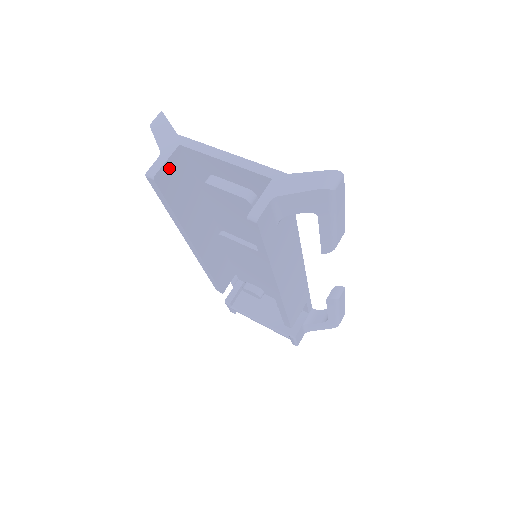
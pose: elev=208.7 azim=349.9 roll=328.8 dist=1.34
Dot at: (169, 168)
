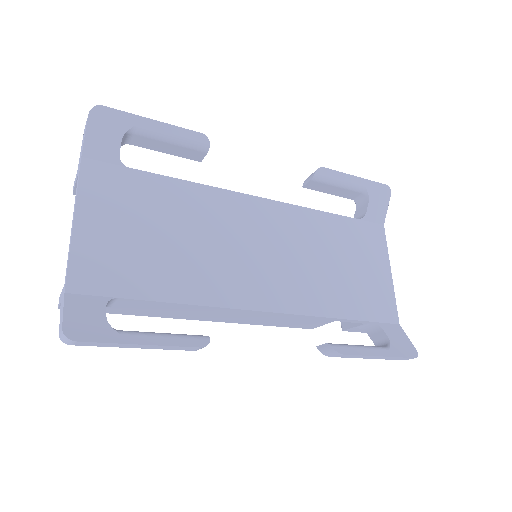
Dot at: occluded
